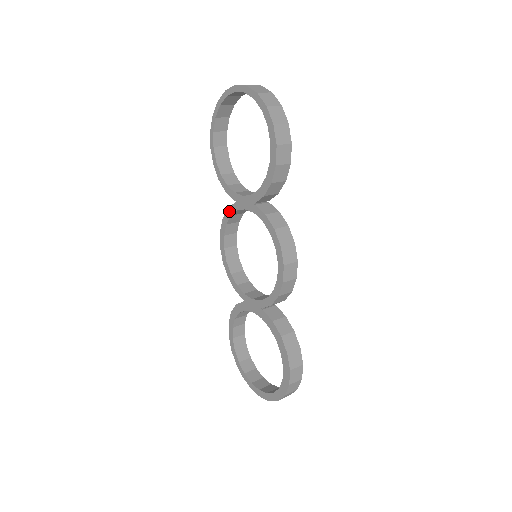
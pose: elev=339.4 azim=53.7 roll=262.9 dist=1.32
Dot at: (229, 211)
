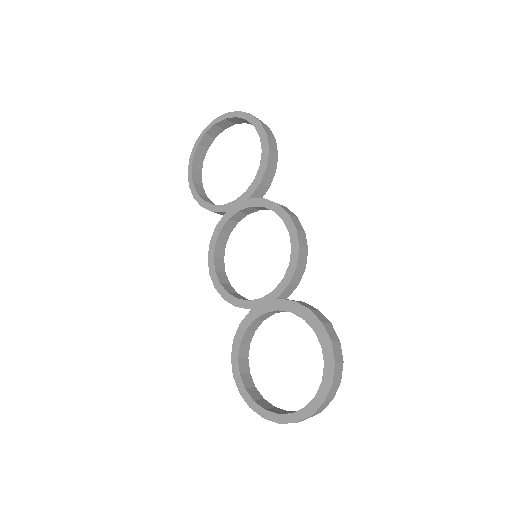
Dot at: (218, 227)
